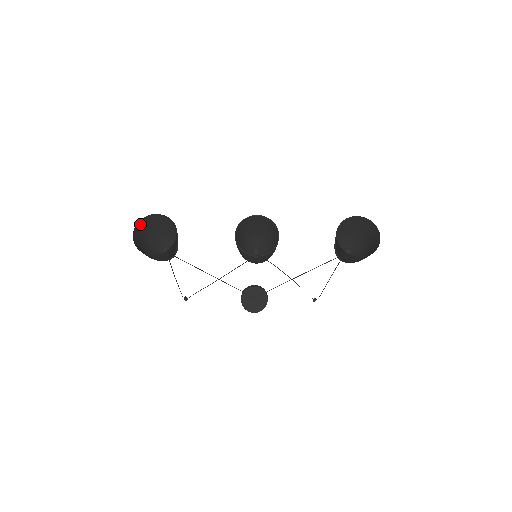
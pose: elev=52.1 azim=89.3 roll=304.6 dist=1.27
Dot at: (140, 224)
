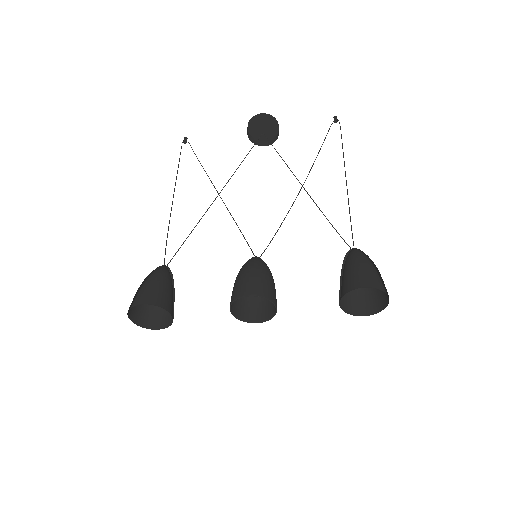
Dot at: (130, 305)
